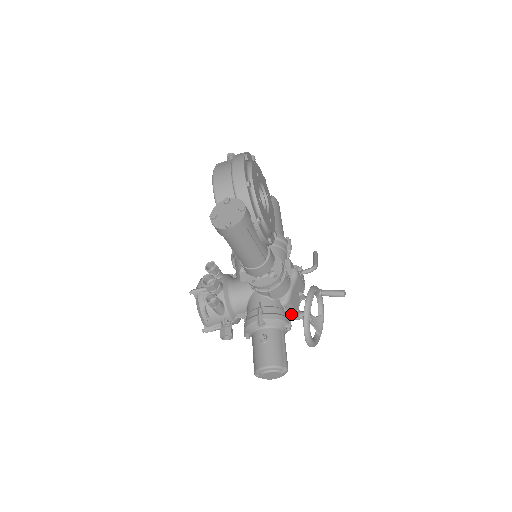
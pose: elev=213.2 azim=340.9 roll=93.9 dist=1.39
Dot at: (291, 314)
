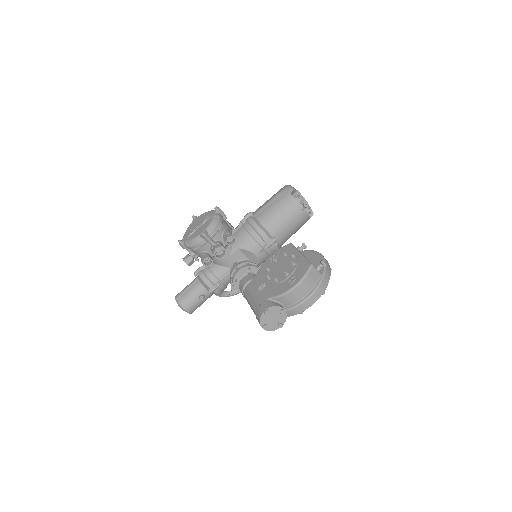
Dot at: occluded
